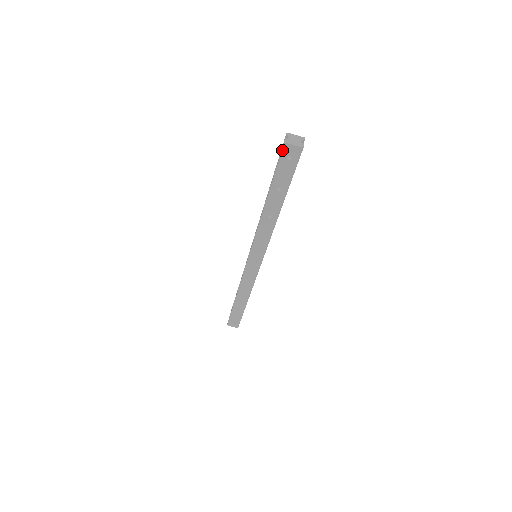
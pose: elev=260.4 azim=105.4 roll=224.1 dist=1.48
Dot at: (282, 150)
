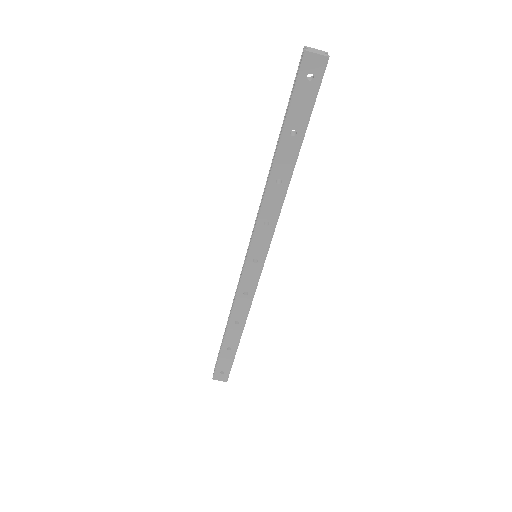
Dot at: (301, 64)
